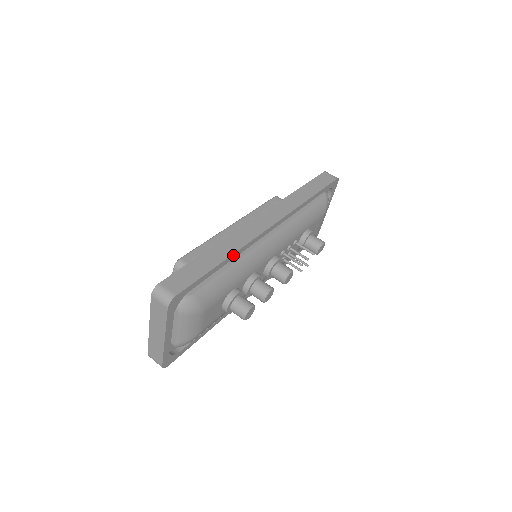
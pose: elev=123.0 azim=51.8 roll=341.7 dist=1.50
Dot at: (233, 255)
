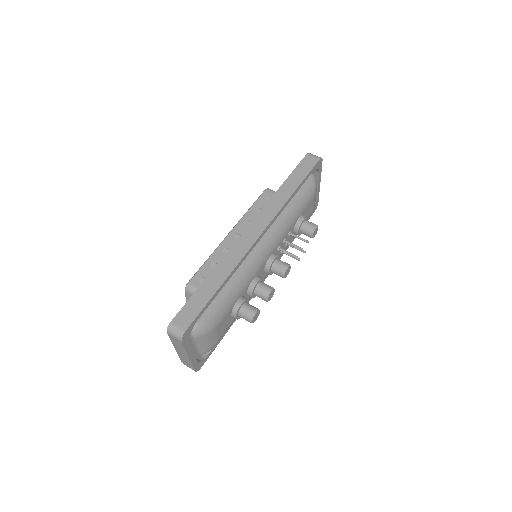
Dot at: (228, 277)
